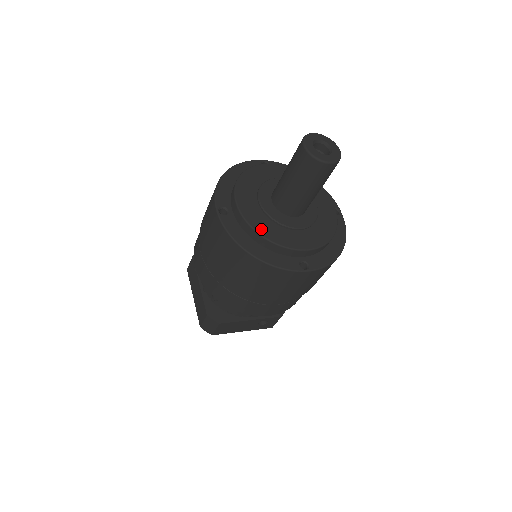
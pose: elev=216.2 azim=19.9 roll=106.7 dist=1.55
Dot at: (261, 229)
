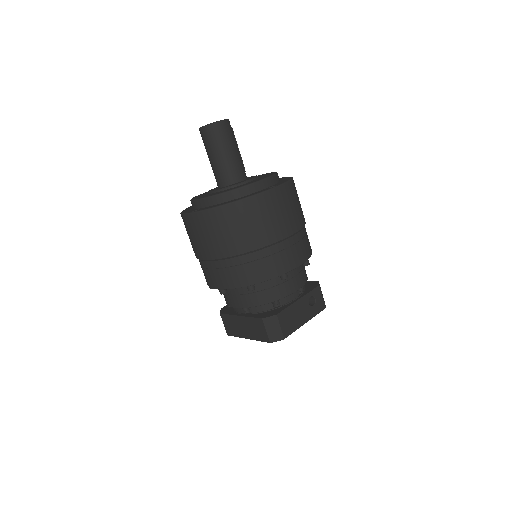
Dot at: (225, 191)
